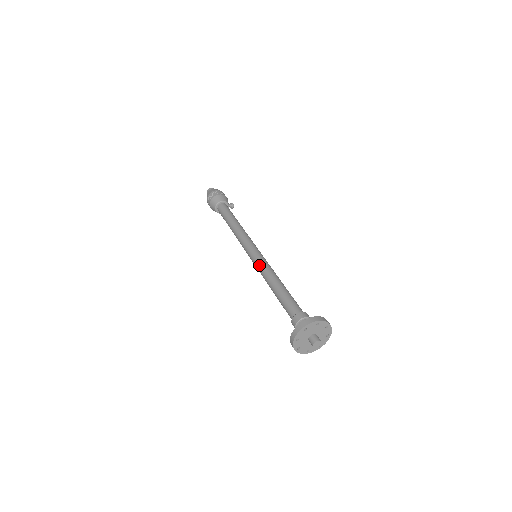
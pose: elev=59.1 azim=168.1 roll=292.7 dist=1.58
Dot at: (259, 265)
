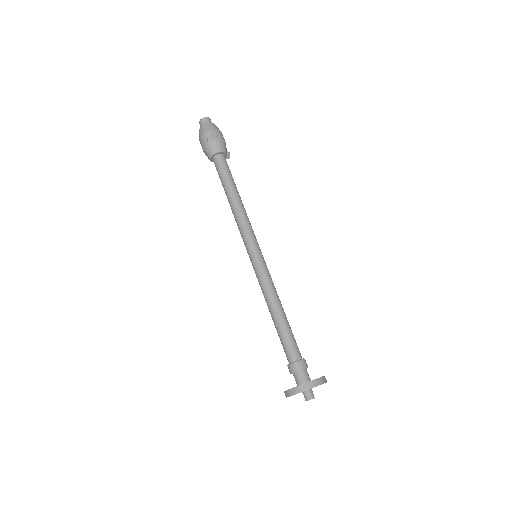
Dot at: (262, 275)
